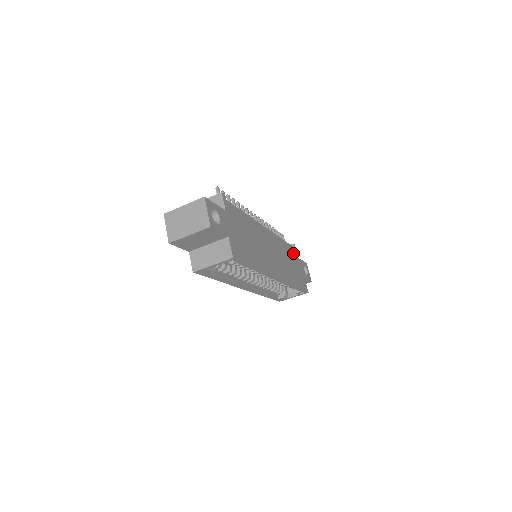
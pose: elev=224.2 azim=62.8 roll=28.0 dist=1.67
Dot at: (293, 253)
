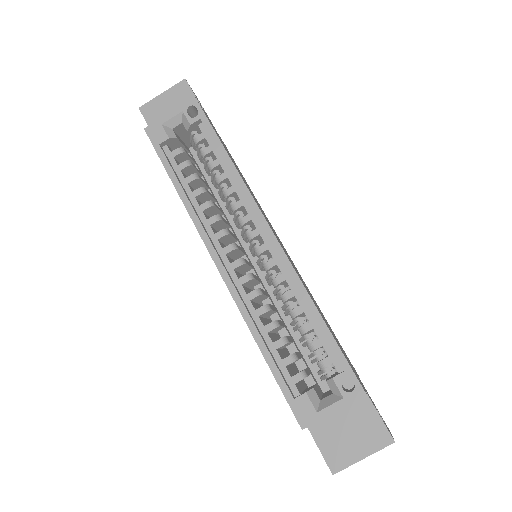
Dot at: occluded
